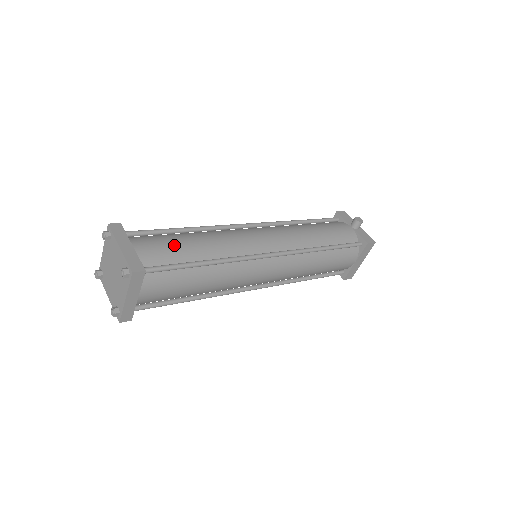
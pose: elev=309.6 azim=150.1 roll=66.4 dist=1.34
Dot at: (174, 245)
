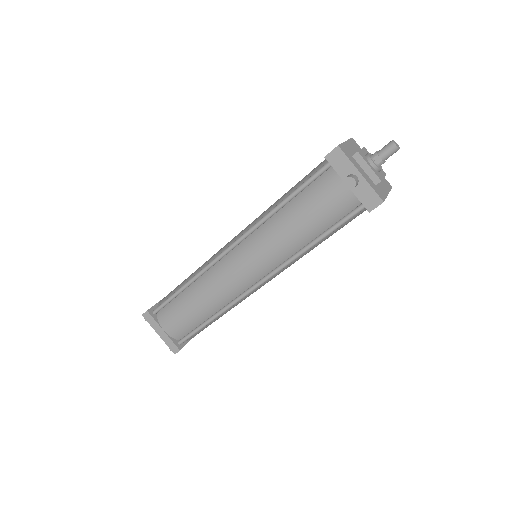
Dot at: (184, 318)
